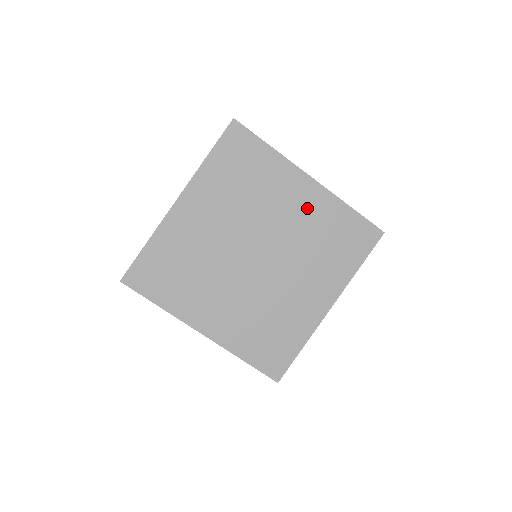
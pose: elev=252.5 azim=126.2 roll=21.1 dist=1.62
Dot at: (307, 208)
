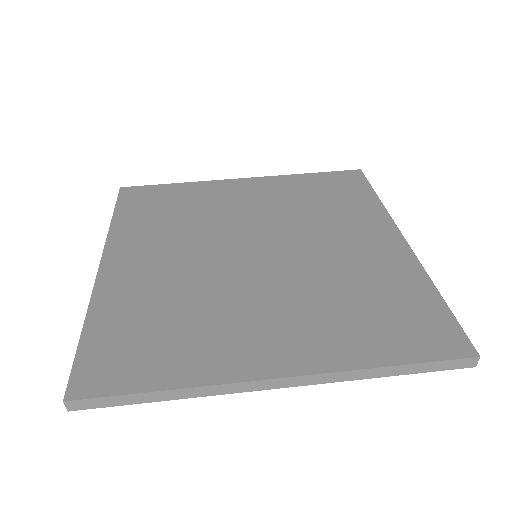
Dot at: (264, 194)
